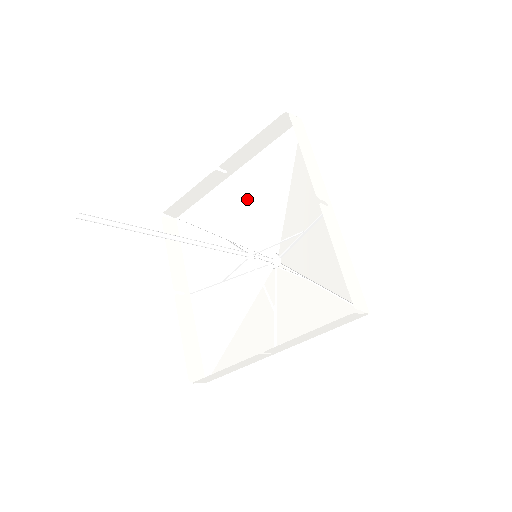
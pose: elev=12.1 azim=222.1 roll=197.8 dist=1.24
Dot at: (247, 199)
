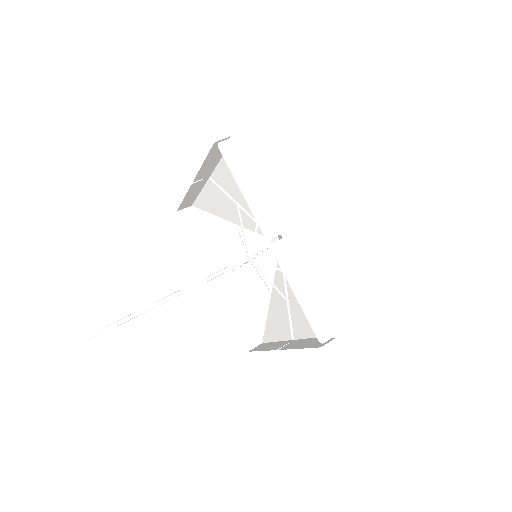
Dot at: occluded
